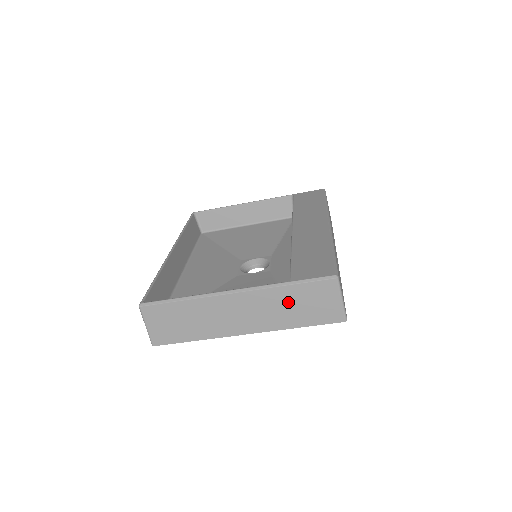
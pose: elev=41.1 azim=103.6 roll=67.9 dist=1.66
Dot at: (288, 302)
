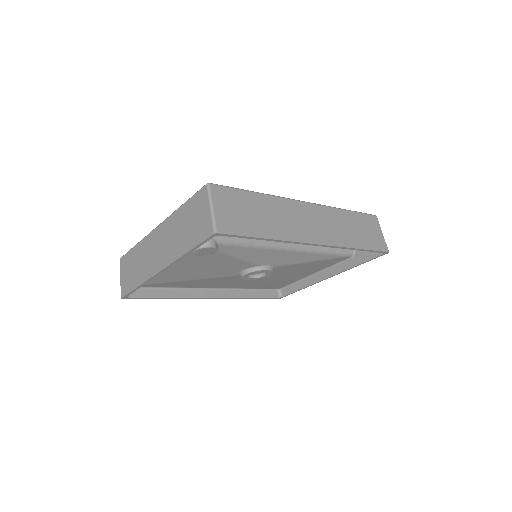
Dot at: (181, 225)
